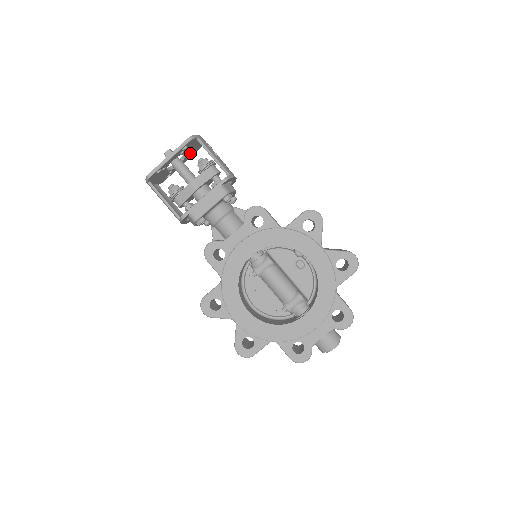
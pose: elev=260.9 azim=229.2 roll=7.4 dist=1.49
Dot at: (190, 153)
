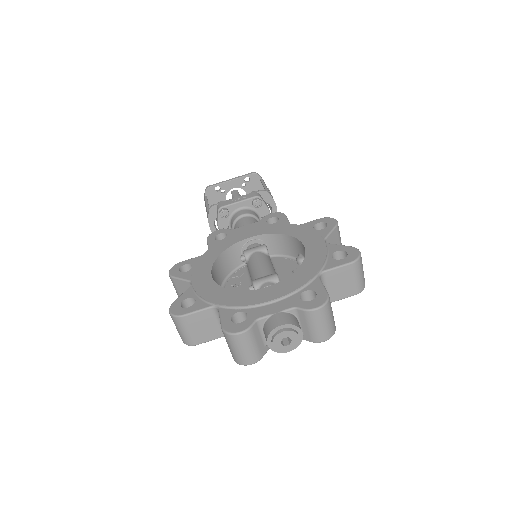
Dot at: occluded
